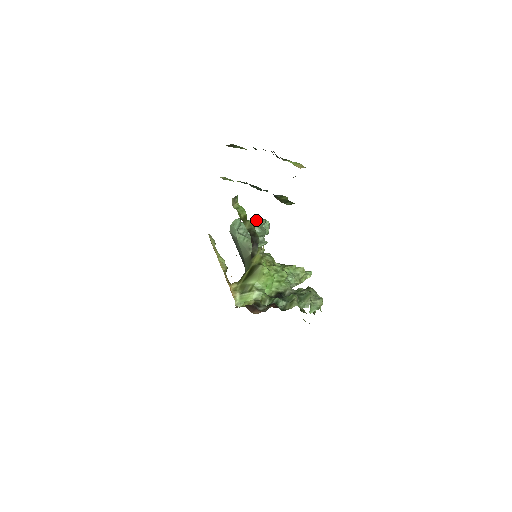
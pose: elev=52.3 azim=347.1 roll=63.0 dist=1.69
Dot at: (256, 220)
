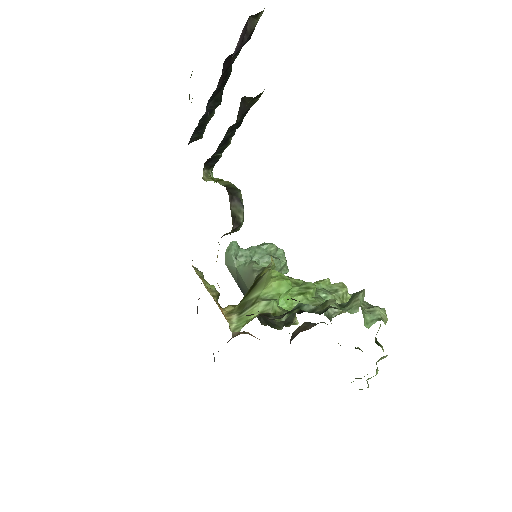
Dot at: (262, 245)
